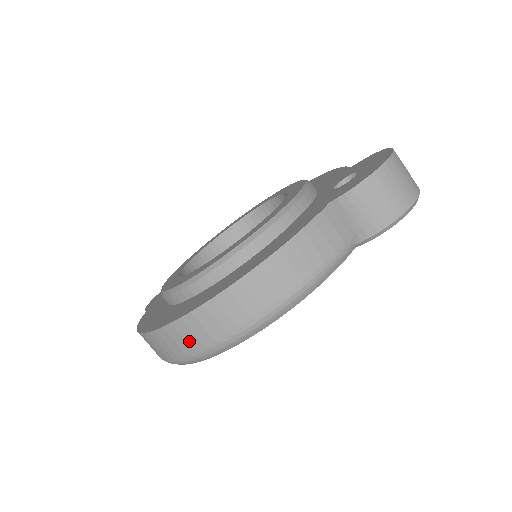
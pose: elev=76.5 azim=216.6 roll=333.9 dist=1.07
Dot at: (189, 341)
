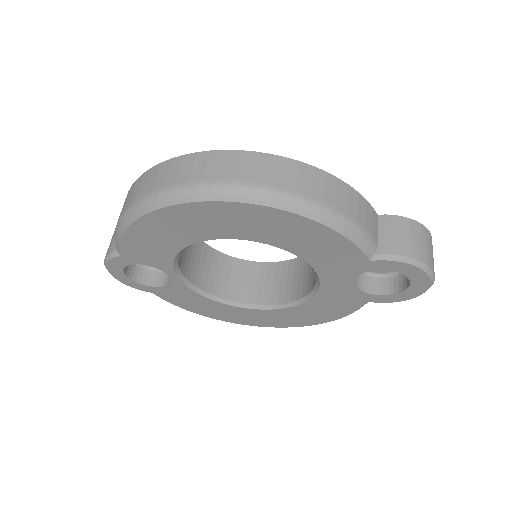
Dot at: (209, 170)
